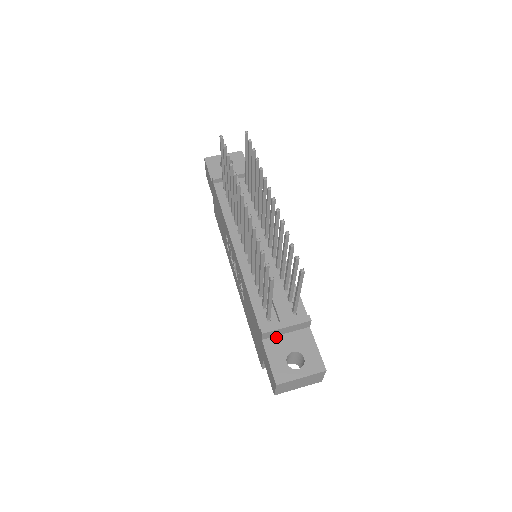
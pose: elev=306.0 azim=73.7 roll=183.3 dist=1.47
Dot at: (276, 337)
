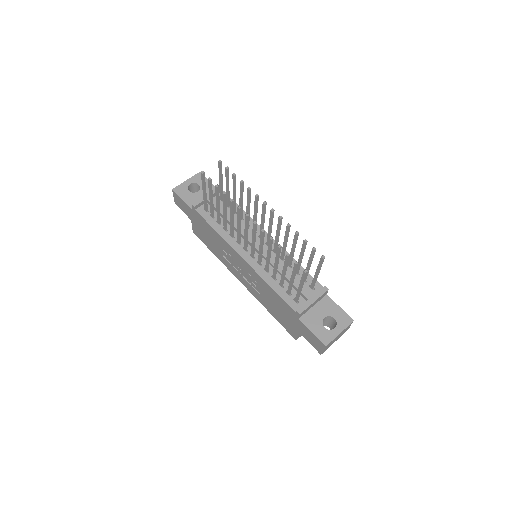
Dot at: (307, 312)
